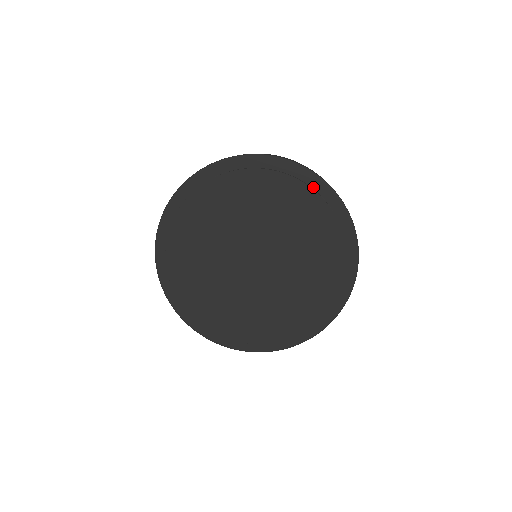
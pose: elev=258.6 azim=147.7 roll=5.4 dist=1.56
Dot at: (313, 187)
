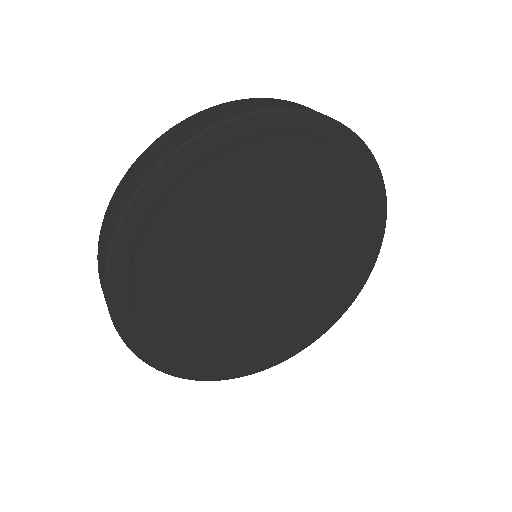
Dot at: occluded
